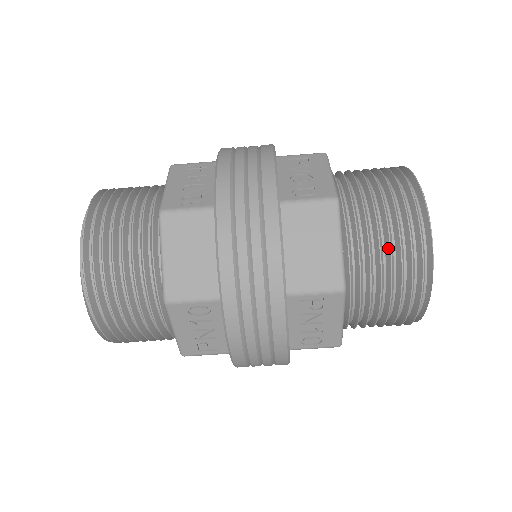
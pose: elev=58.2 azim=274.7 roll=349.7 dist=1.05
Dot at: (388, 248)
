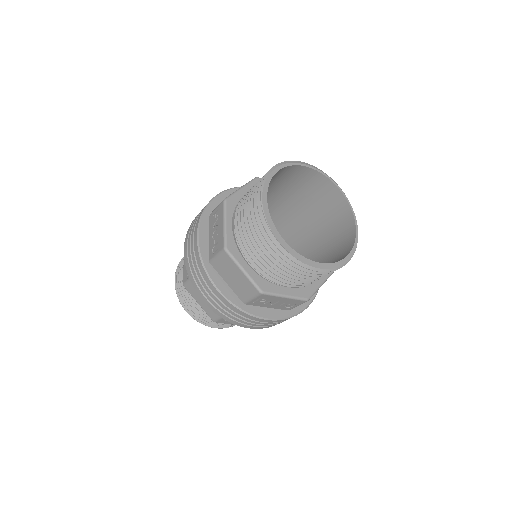
Dot at: (267, 257)
